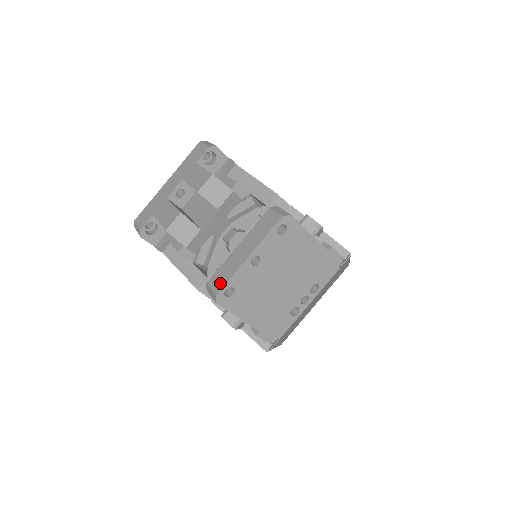
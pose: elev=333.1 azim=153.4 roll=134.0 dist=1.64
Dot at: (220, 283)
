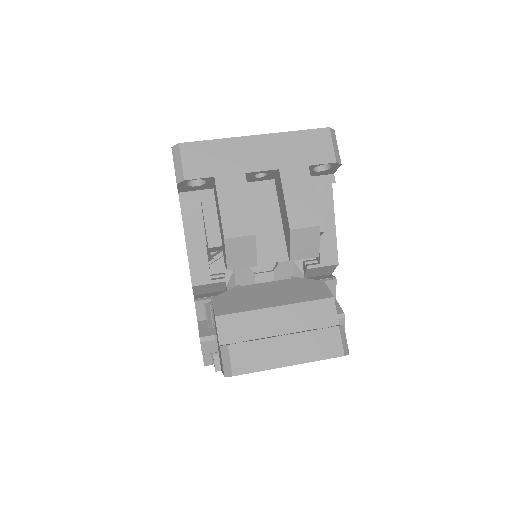
Dot at: (244, 365)
